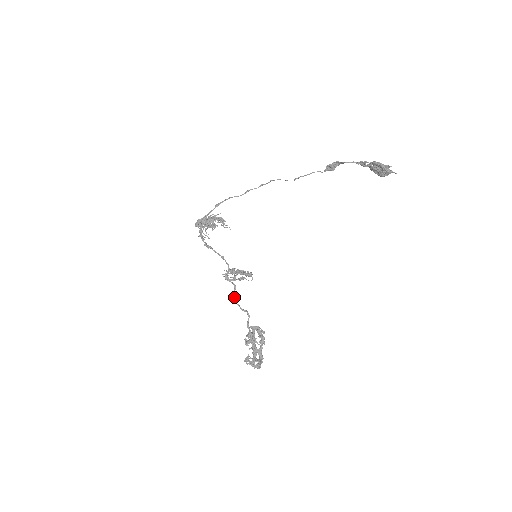
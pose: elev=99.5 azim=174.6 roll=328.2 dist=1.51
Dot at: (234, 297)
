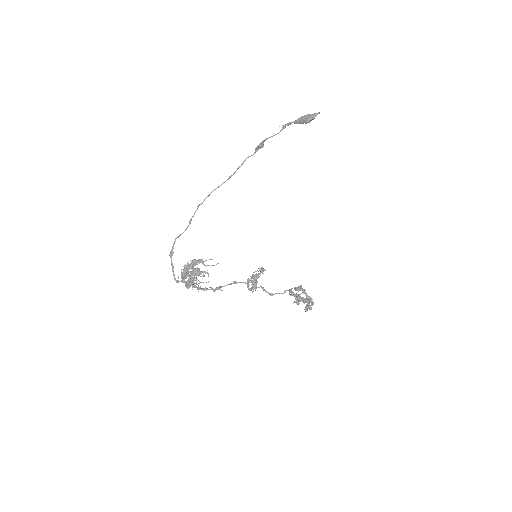
Dot at: (268, 293)
